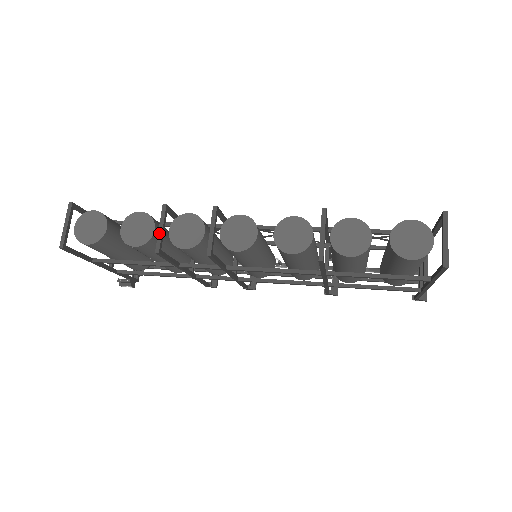
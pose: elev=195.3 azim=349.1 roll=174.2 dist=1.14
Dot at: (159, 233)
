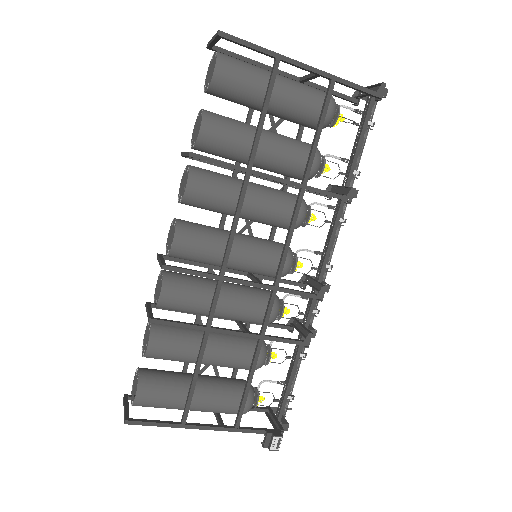
Dot at: (147, 314)
